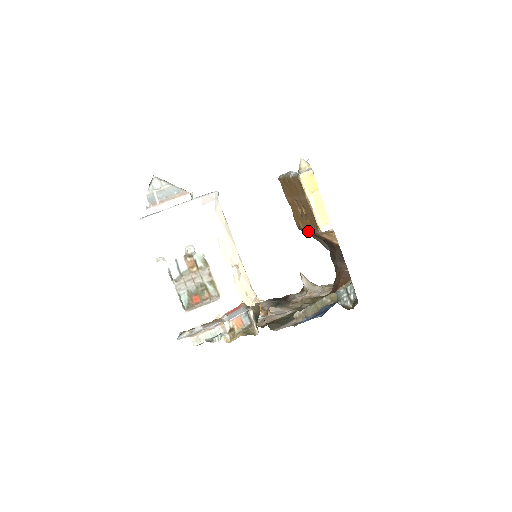
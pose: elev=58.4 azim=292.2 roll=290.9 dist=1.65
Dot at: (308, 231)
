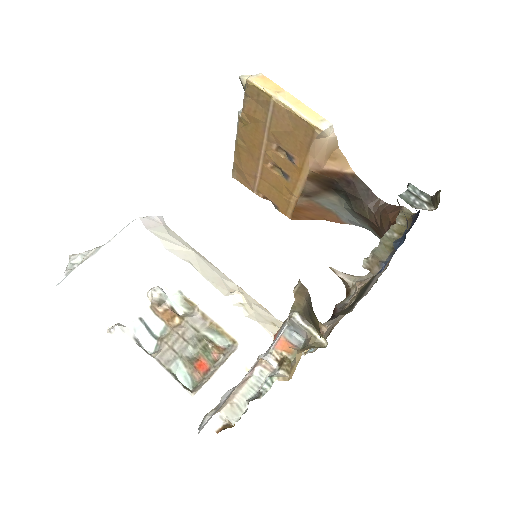
Dot at: (305, 187)
